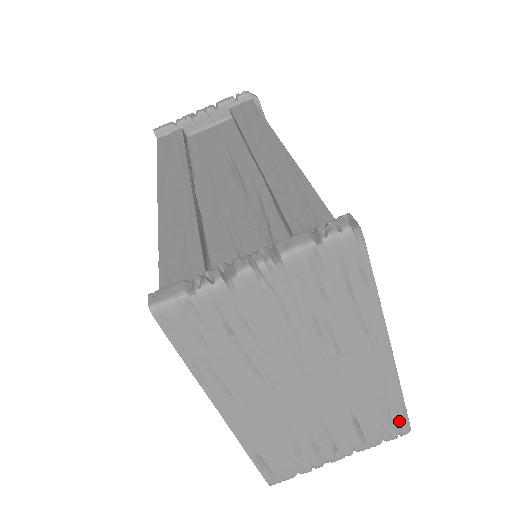
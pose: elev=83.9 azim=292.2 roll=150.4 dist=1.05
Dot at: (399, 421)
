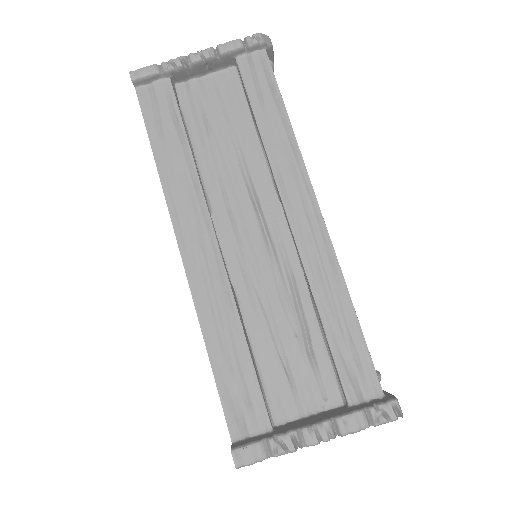
Dot at: occluded
